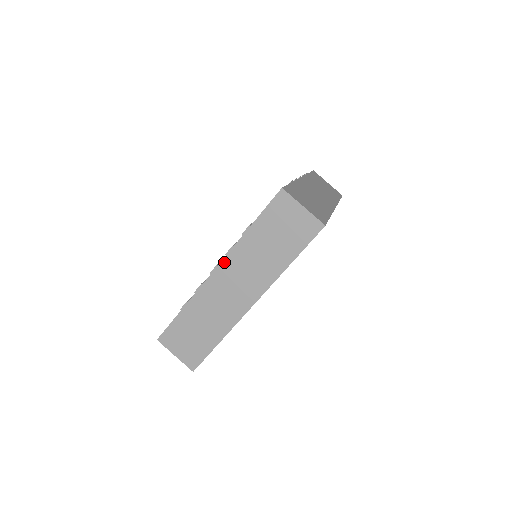
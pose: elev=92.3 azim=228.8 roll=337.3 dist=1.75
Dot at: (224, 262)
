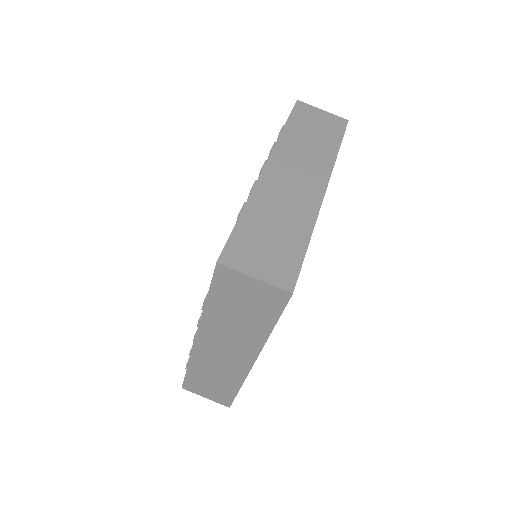
Dot at: (200, 333)
